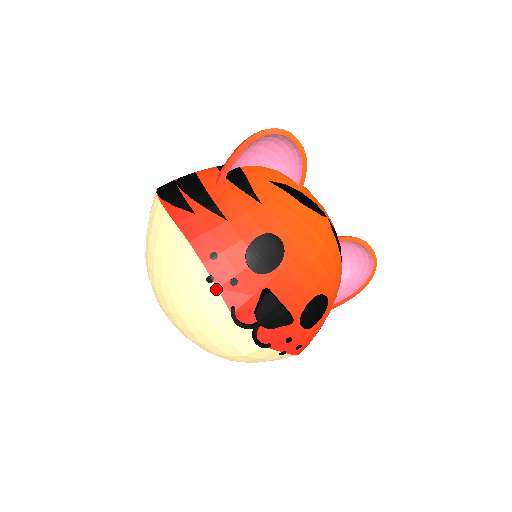
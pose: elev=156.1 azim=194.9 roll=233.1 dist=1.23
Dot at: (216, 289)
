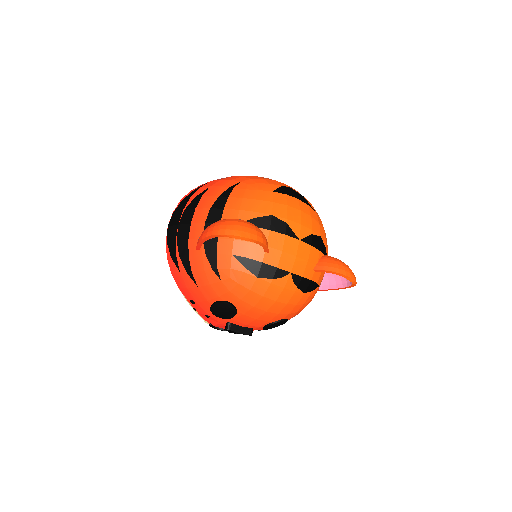
Dot at: (199, 314)
